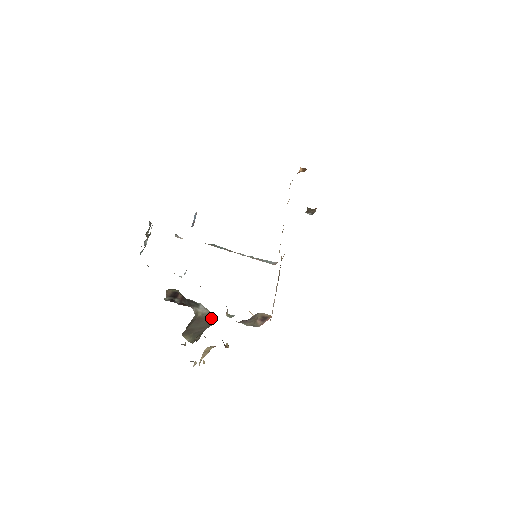
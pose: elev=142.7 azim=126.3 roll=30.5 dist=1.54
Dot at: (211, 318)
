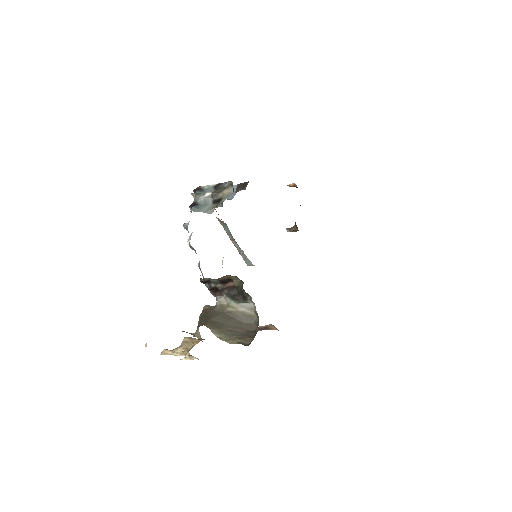
Dot at: (253, 321)
